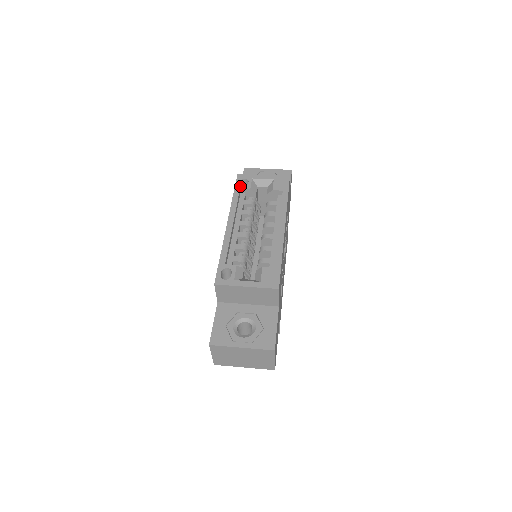
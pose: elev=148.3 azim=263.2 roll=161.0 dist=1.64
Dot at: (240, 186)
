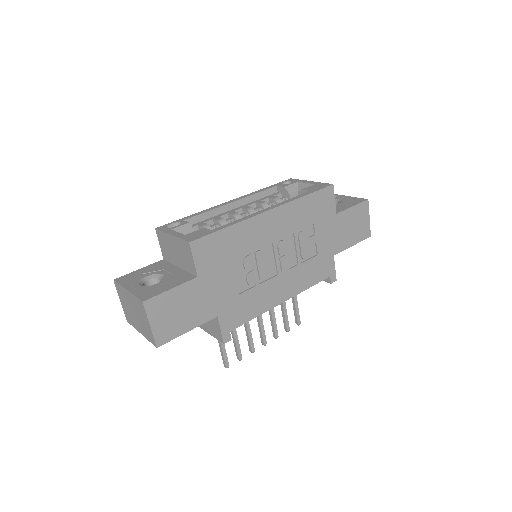
Dot at: (279, 184)
